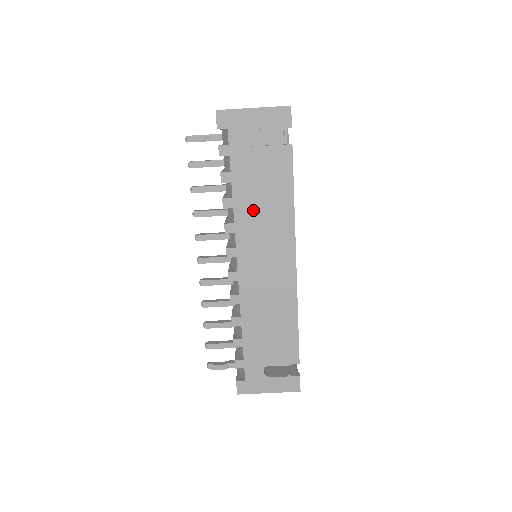
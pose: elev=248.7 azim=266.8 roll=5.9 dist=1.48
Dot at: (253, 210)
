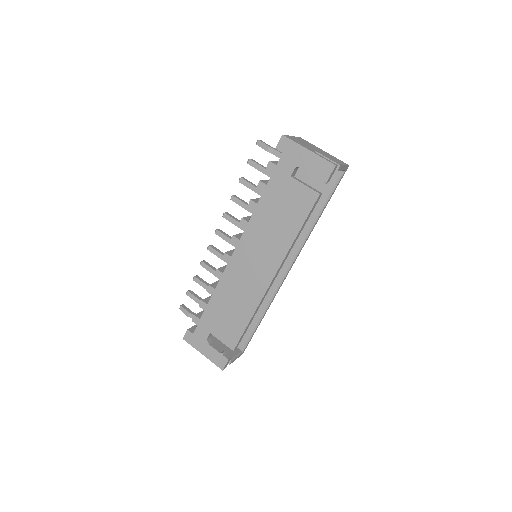
Dot at: (266, 222)
